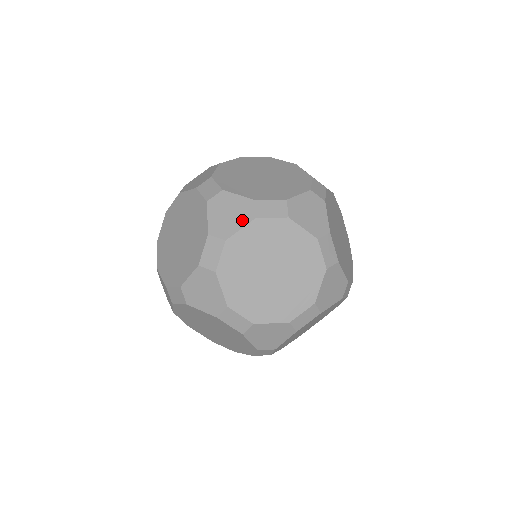
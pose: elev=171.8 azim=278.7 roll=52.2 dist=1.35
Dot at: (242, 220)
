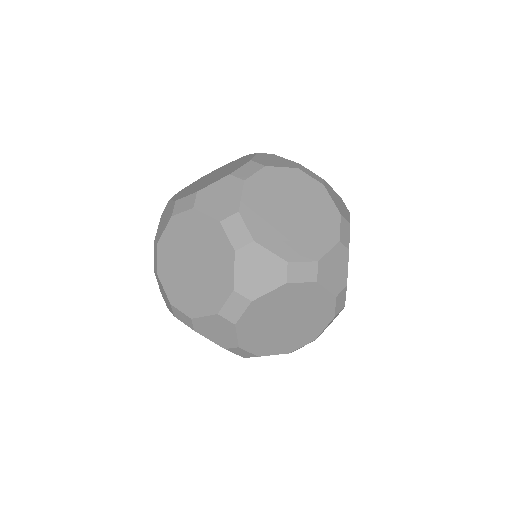
Dot at: (167, 222)
